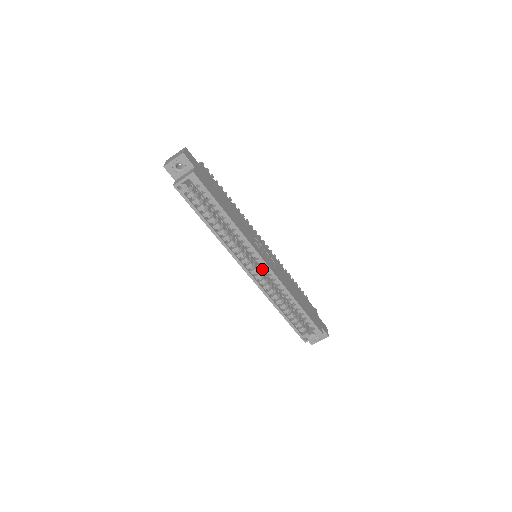
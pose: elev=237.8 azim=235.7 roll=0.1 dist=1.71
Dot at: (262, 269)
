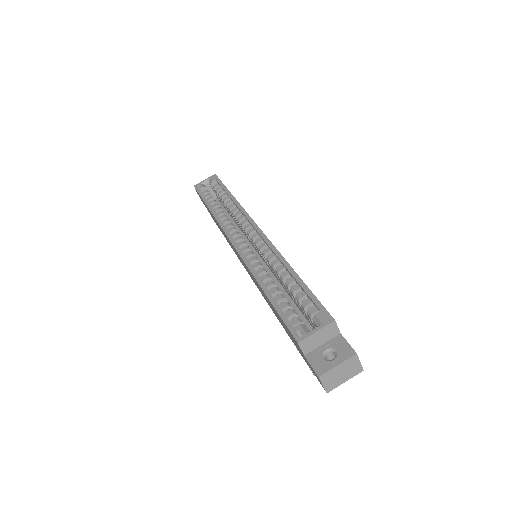
Dot at: occluded
